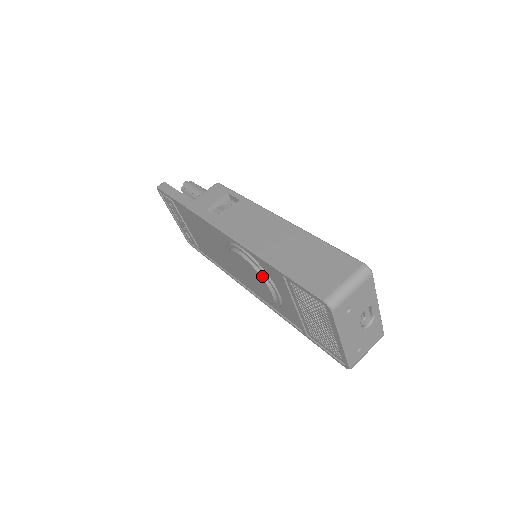
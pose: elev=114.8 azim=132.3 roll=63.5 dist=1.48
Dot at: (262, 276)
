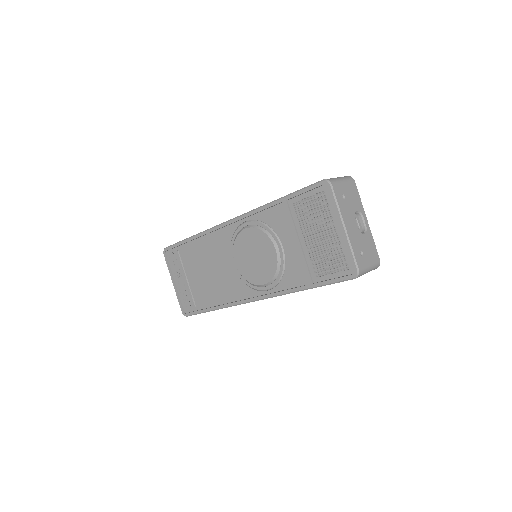
Dot at: (266, 233)
